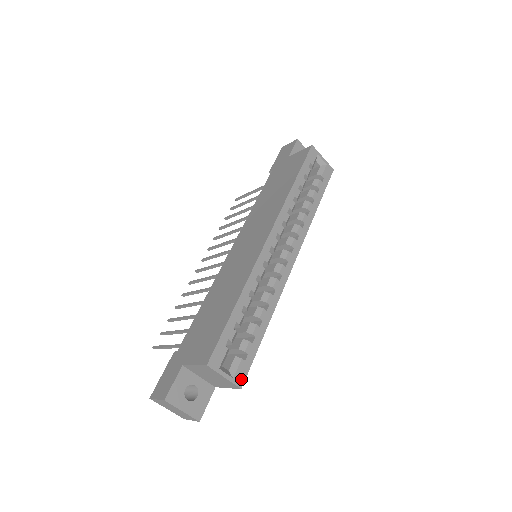
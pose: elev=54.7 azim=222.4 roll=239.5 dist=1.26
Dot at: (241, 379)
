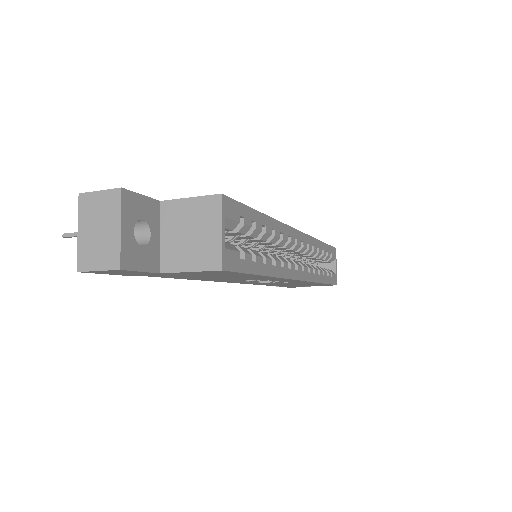
Dot at: (228, 263)
